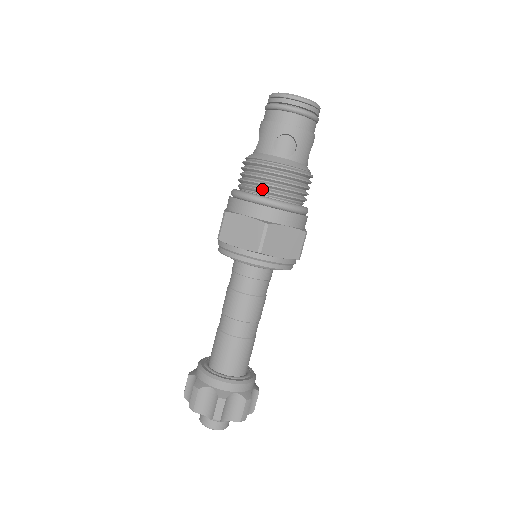
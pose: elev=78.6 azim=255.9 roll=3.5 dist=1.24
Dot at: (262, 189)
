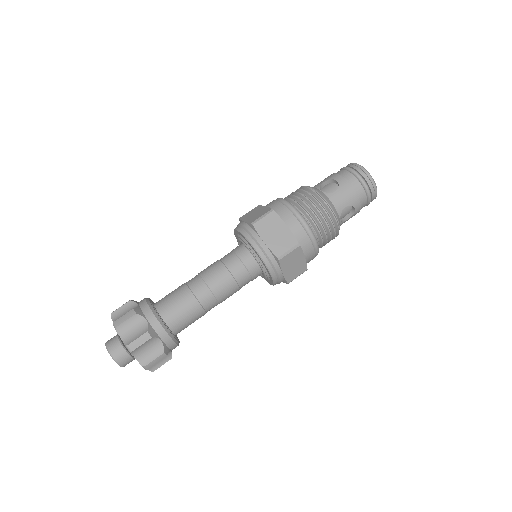
Dot at: (291, 198)
